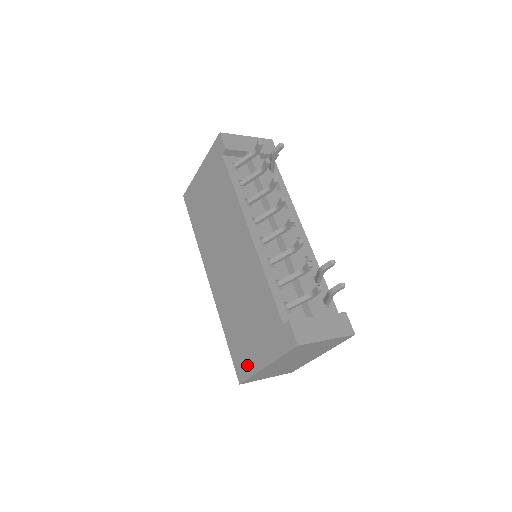
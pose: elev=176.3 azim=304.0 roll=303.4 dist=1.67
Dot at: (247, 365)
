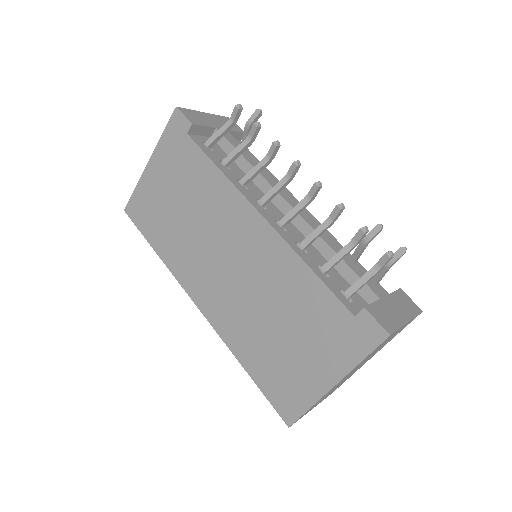
Dot at: (298, 395)
